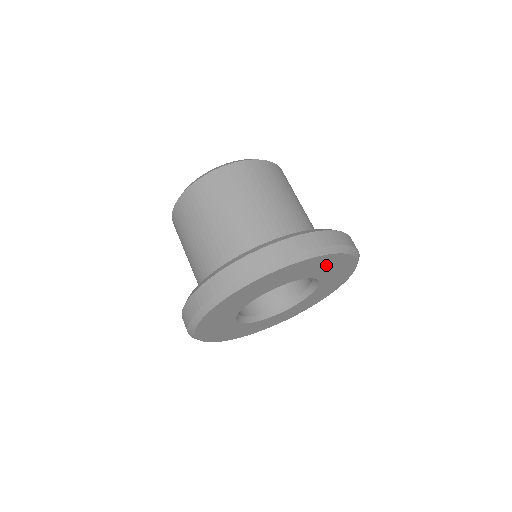
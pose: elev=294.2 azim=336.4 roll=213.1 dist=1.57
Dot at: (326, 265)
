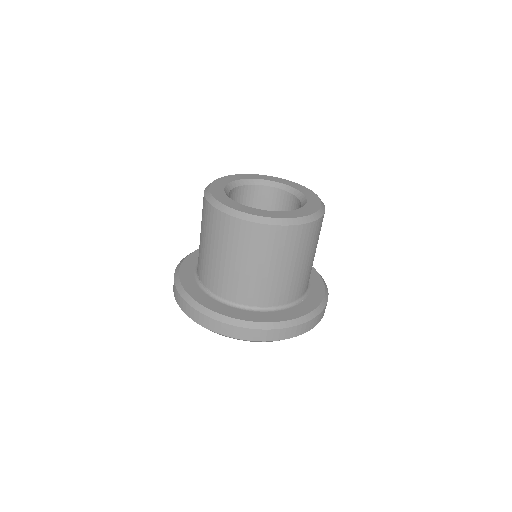
Dot at: occluded
